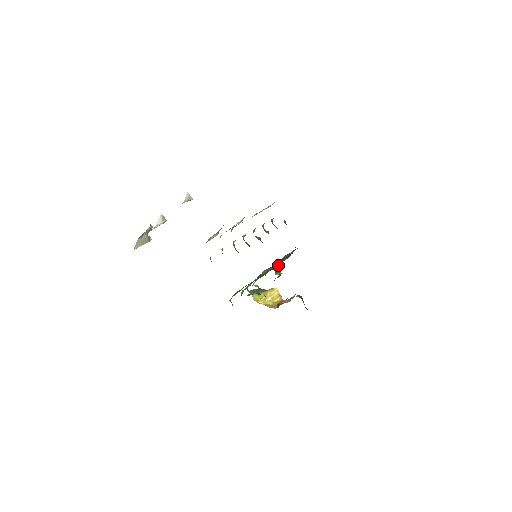
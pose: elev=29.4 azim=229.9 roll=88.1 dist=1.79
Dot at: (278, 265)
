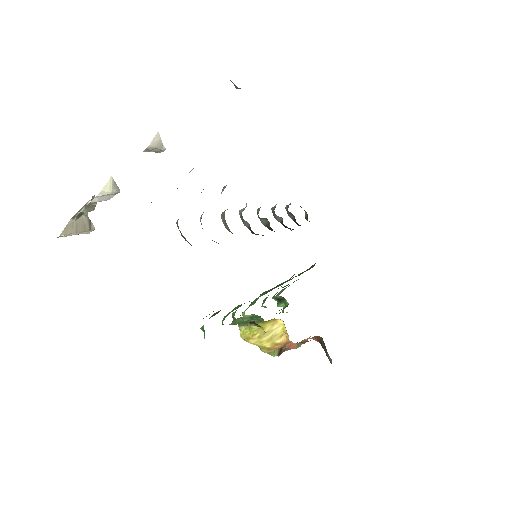
Dot at: occluded
